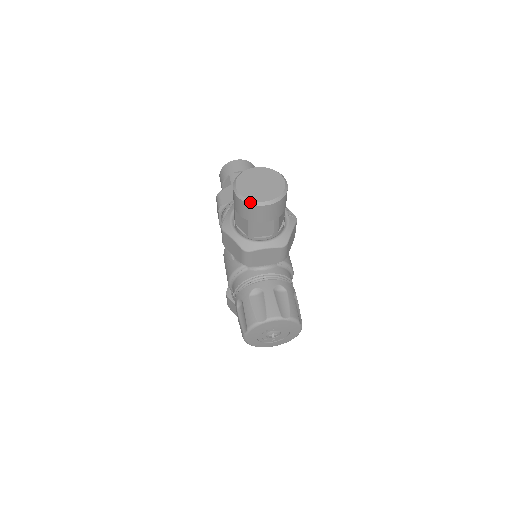
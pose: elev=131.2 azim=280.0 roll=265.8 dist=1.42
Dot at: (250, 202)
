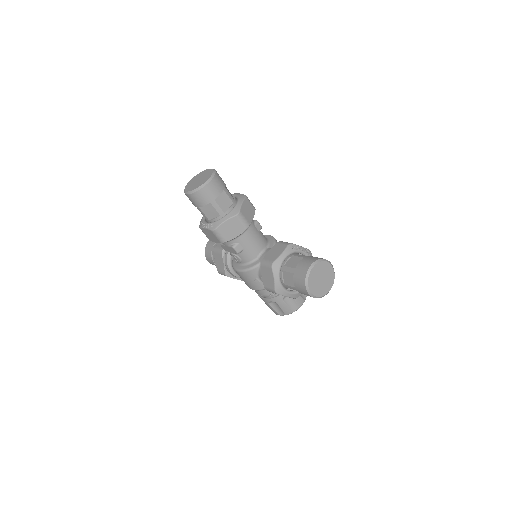
Dot at: occluded
